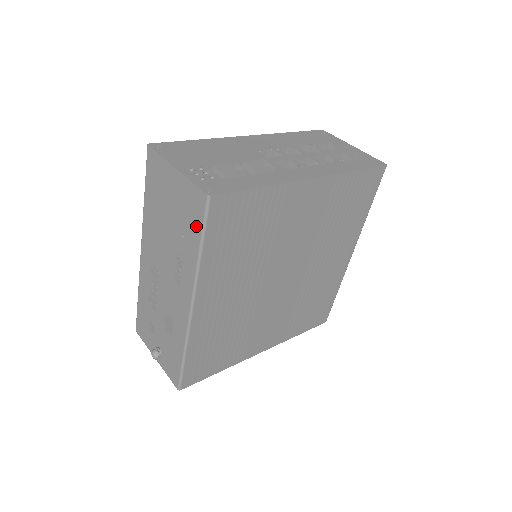
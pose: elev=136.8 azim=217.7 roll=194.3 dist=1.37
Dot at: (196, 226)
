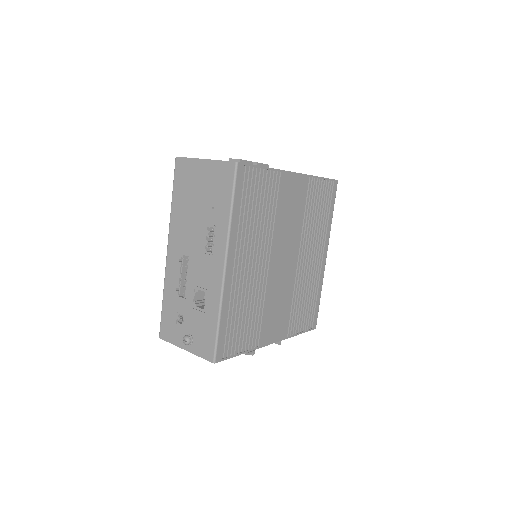
Dot at: (226, 191)
